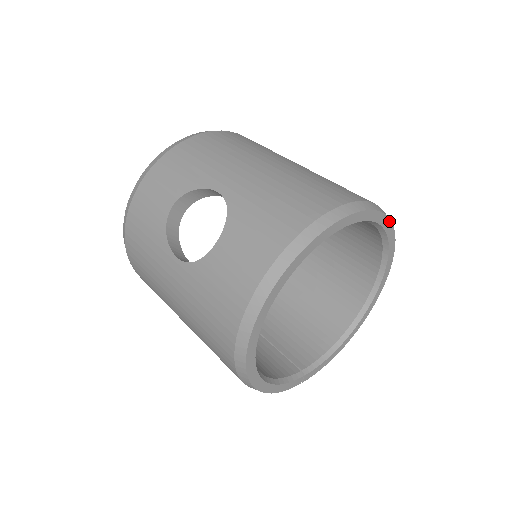
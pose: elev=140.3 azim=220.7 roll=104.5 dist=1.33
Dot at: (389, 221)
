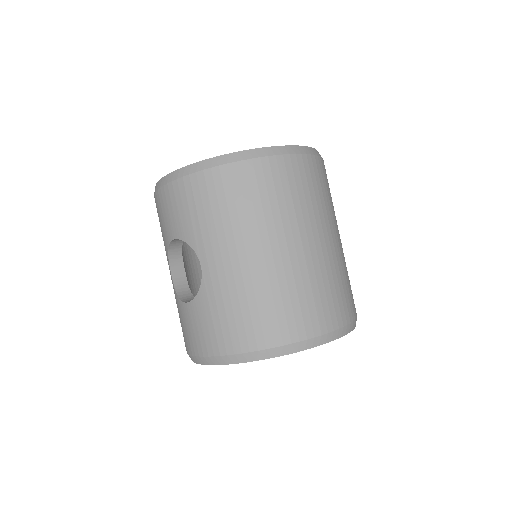
Dot at: (336, 338)
